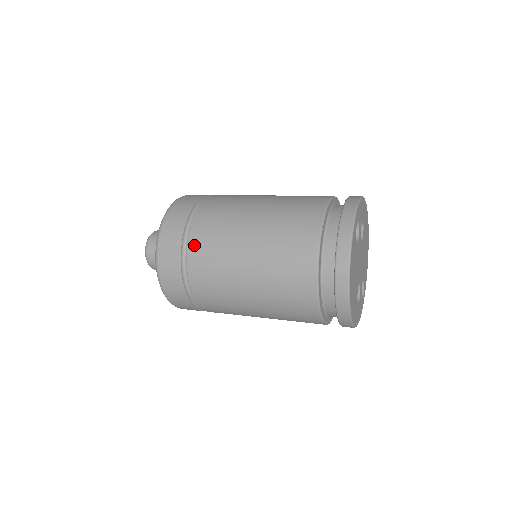
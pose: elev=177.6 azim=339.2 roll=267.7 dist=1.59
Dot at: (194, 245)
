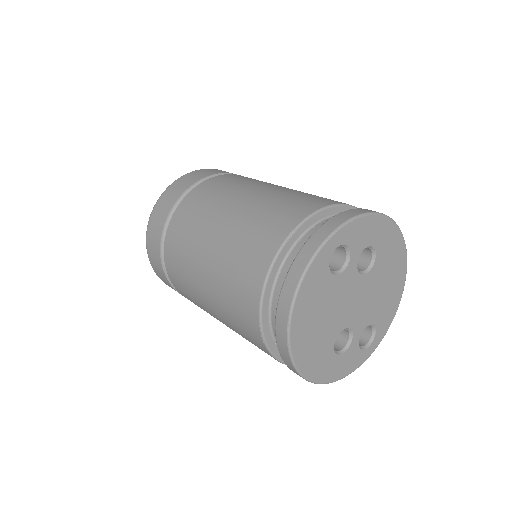
Dot at: (172, 227)
